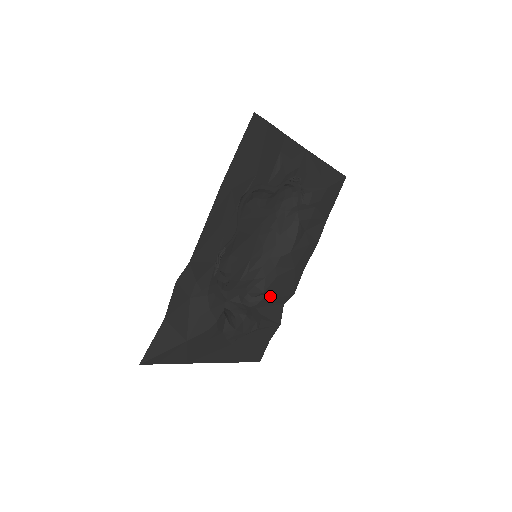
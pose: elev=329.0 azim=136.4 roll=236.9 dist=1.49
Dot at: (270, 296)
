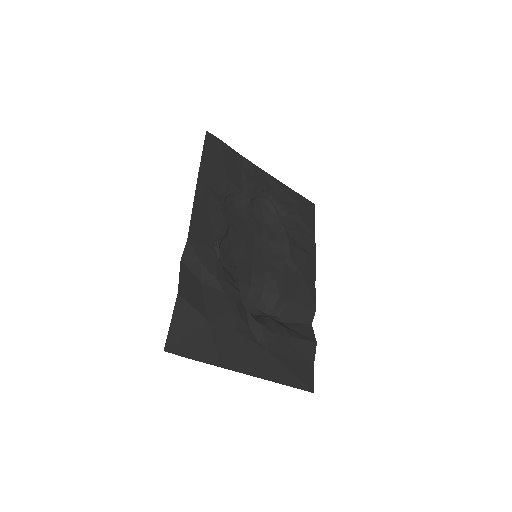
Dot at: (290, 306)
